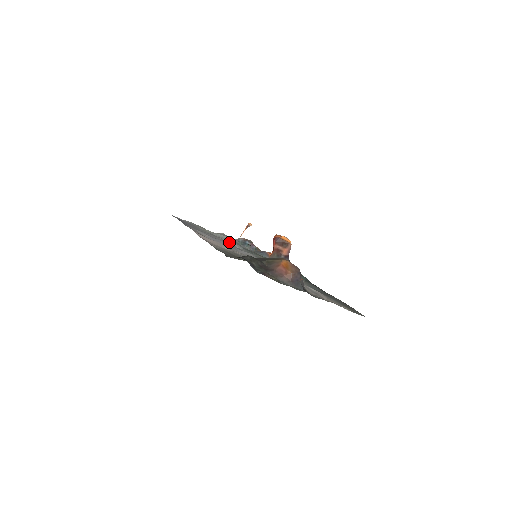
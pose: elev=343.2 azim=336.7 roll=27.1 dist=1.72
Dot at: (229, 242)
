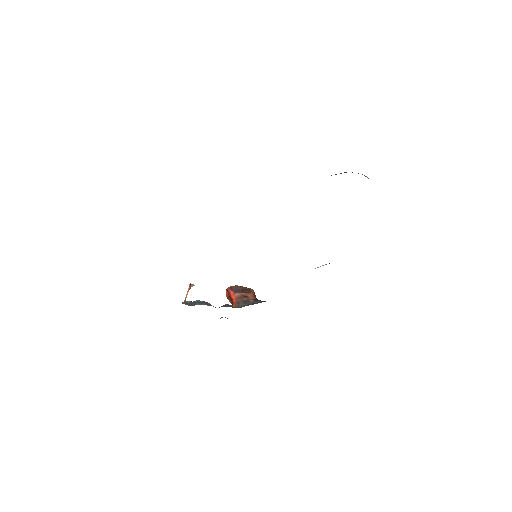
Dot at: occluded
